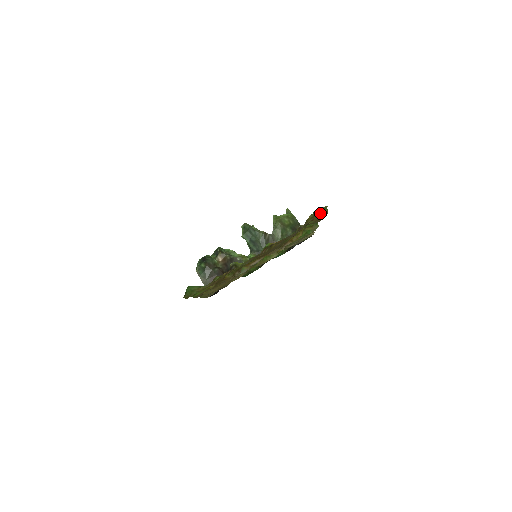
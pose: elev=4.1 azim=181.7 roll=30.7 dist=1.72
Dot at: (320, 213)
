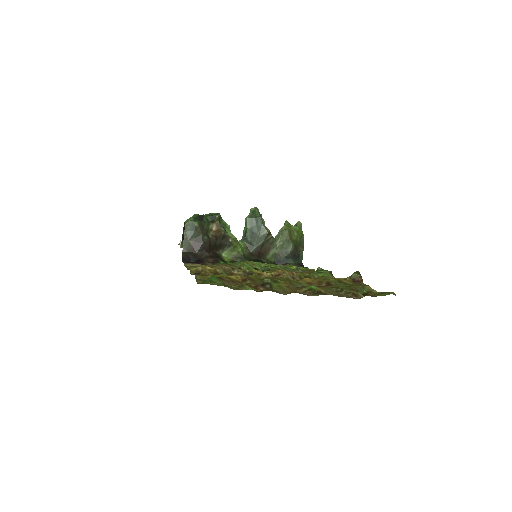
Dot at: (383, 294)
